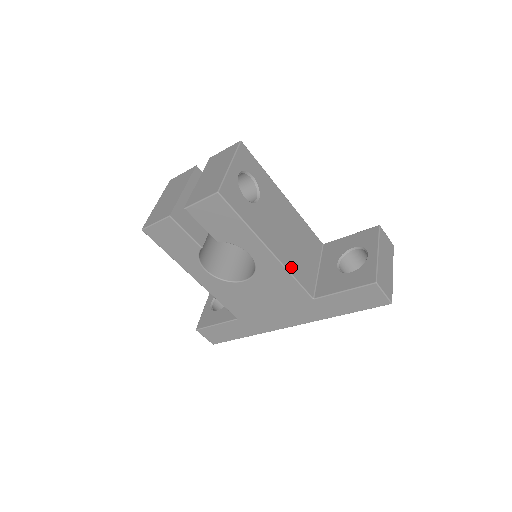
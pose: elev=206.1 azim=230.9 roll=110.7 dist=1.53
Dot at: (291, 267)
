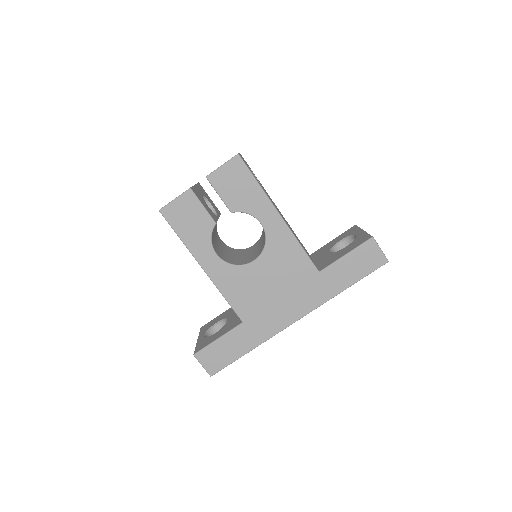
Dot at: (297, 239)
